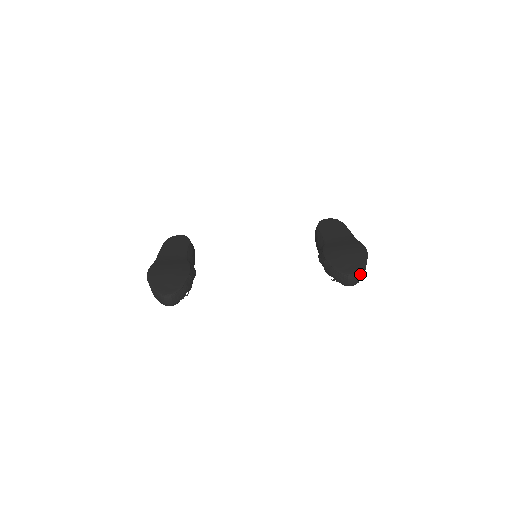
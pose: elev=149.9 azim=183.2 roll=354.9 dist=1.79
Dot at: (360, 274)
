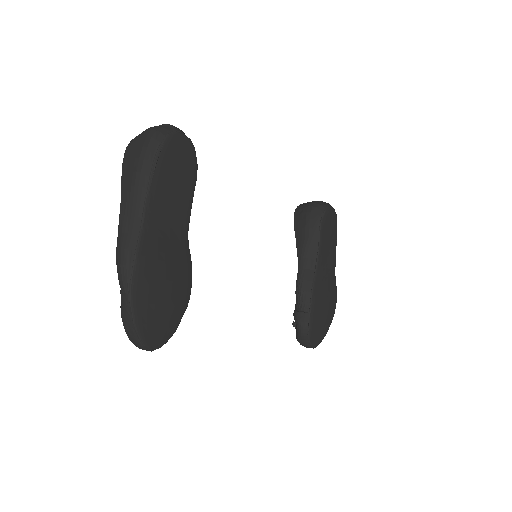
Dot at: occluded
